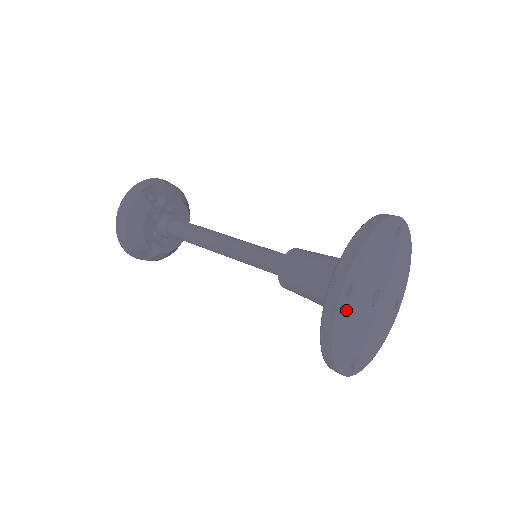
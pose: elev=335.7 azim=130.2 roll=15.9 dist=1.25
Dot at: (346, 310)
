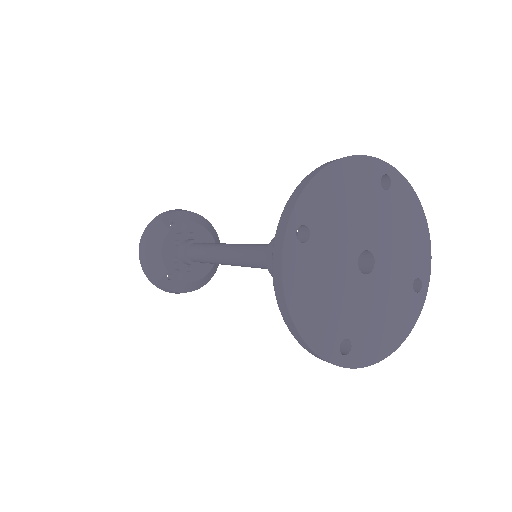
Dot at: (305, 261)
